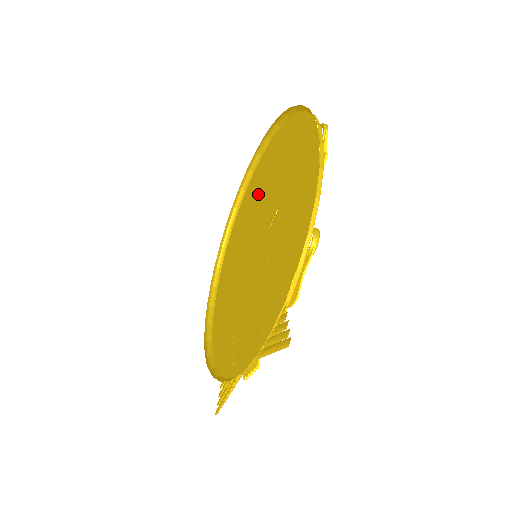
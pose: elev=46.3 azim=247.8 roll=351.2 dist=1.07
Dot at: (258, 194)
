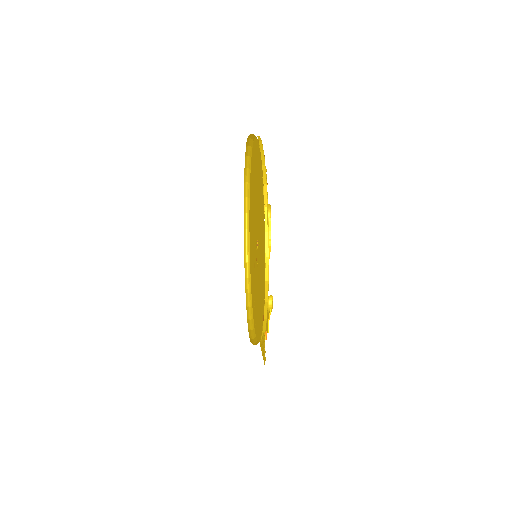
Dot at: (254, 188)
